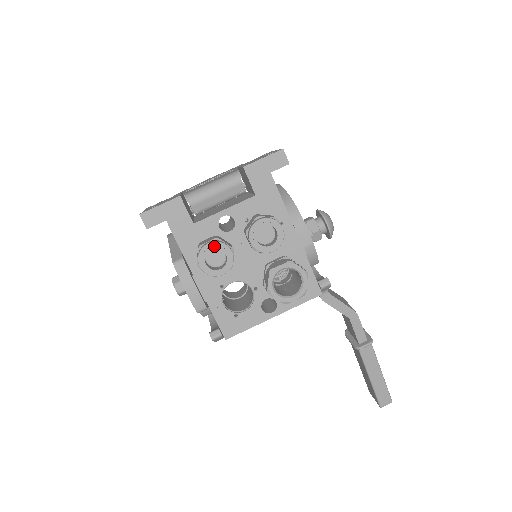
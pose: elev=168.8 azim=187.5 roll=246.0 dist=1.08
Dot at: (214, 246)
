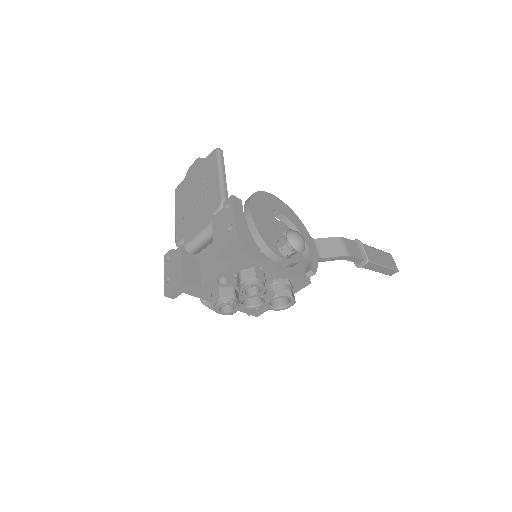
Dot at: (221, 306)
